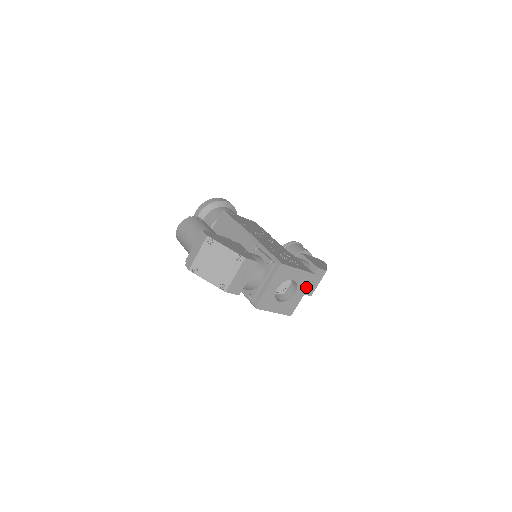
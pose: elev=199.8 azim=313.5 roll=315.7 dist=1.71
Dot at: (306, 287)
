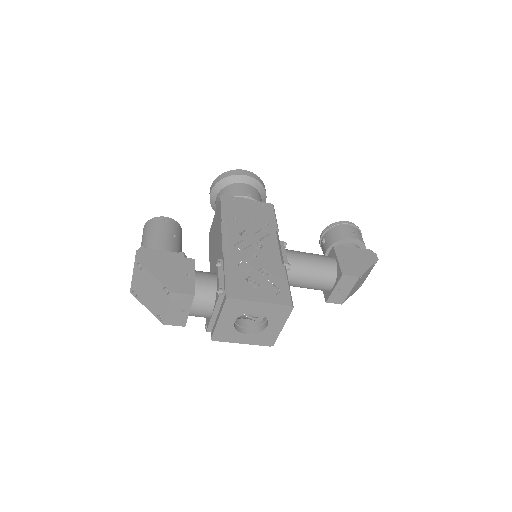
Dot at: (283, 319)
